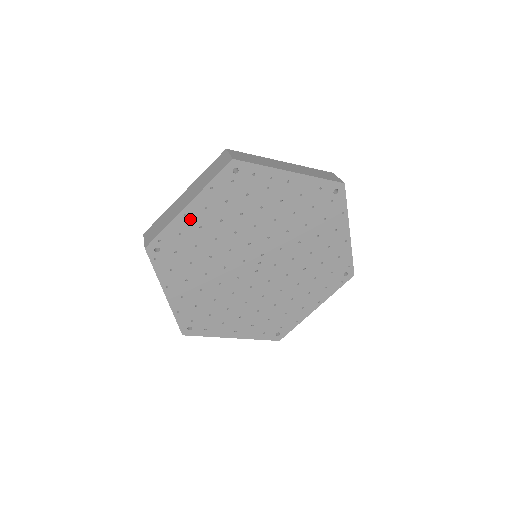
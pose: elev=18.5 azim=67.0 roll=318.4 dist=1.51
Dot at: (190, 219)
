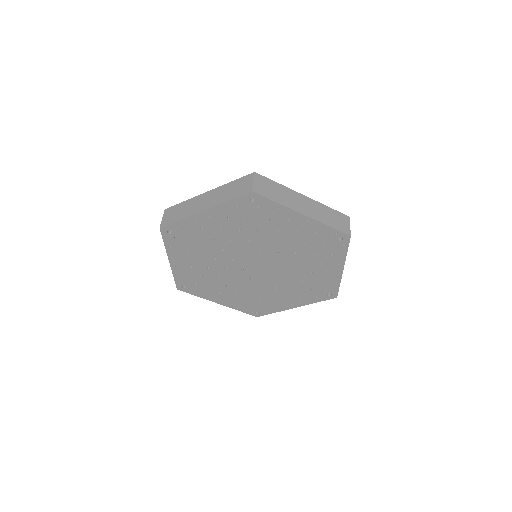
Dot at: (180, 266)
